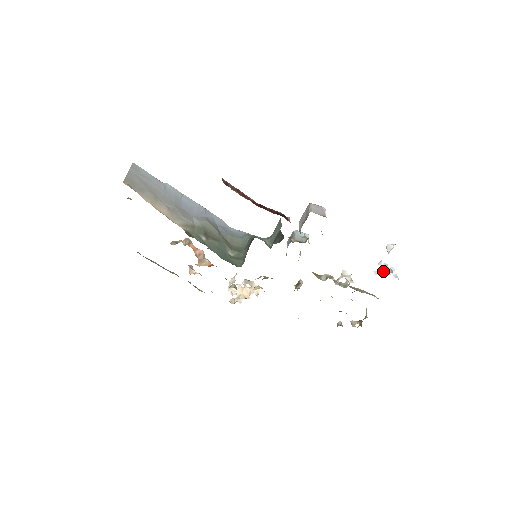
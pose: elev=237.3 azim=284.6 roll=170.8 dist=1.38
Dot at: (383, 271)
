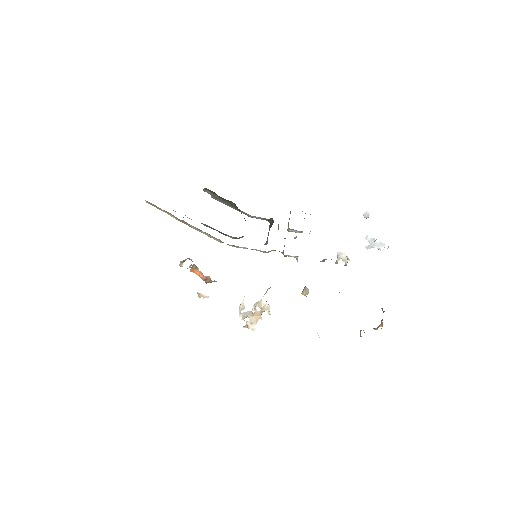
Dot at: (373, 245)
